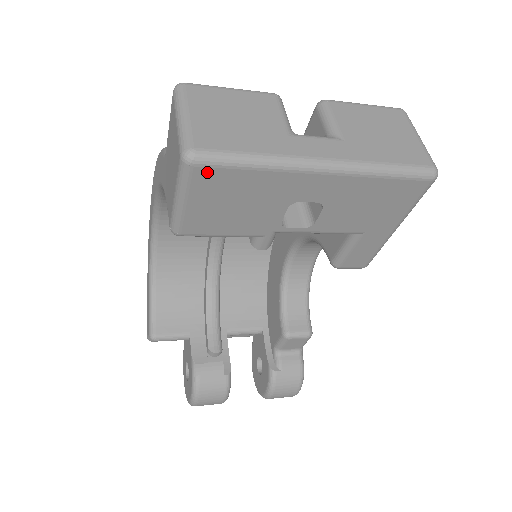
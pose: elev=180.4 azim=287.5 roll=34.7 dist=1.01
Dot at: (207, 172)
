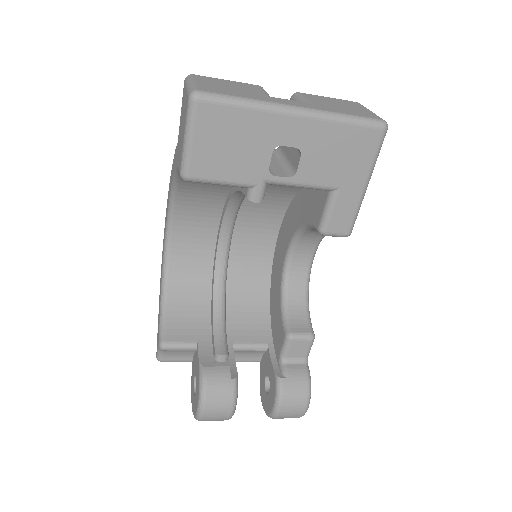
Dot at: (208, 108)
